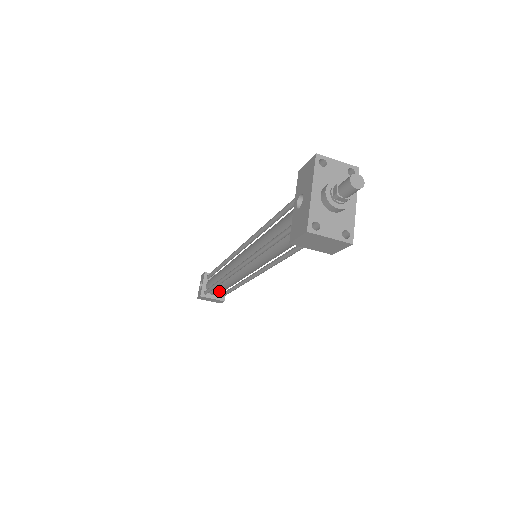
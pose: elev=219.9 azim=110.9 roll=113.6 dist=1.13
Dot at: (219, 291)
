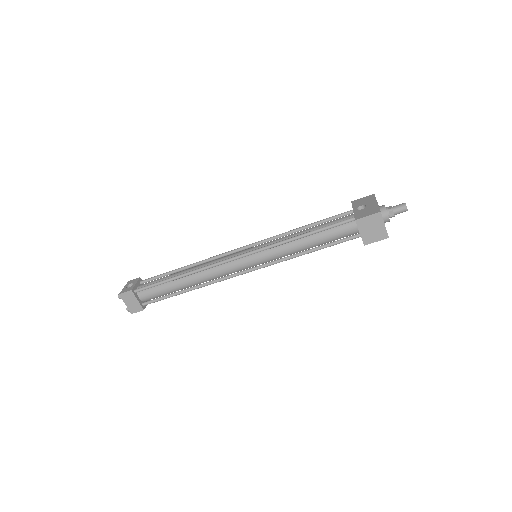
Dot at: (158, 292)
